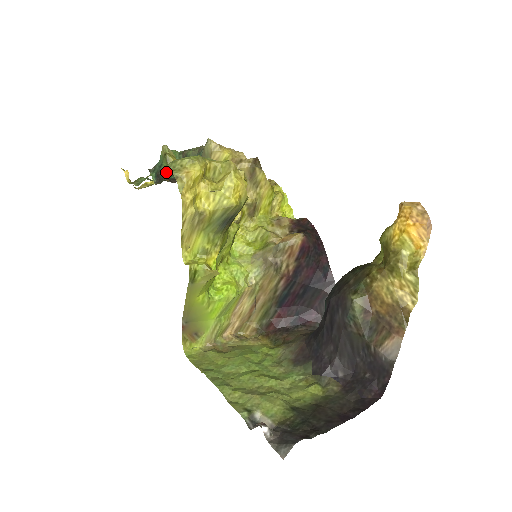
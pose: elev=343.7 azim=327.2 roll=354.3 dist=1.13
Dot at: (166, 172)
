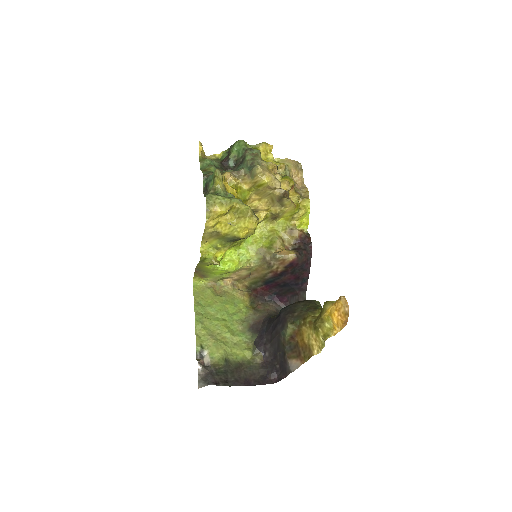
Dot at: (210, 189)
